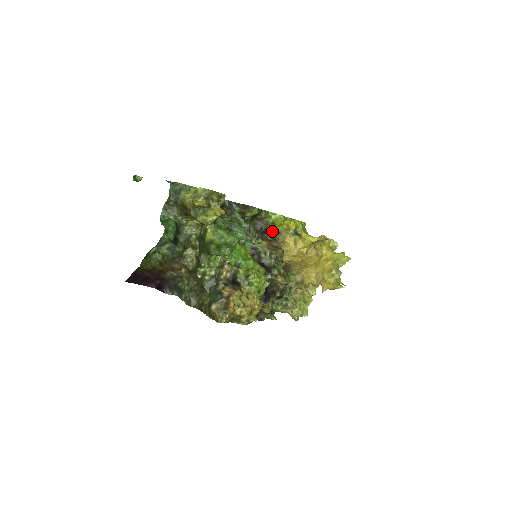
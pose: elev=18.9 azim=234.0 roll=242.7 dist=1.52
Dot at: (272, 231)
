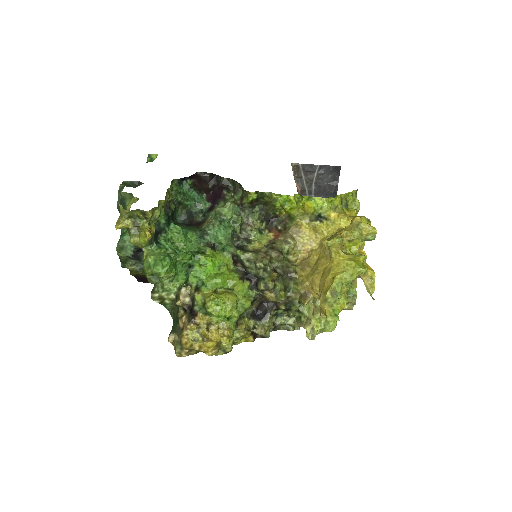
Dot at: (286, 216)
